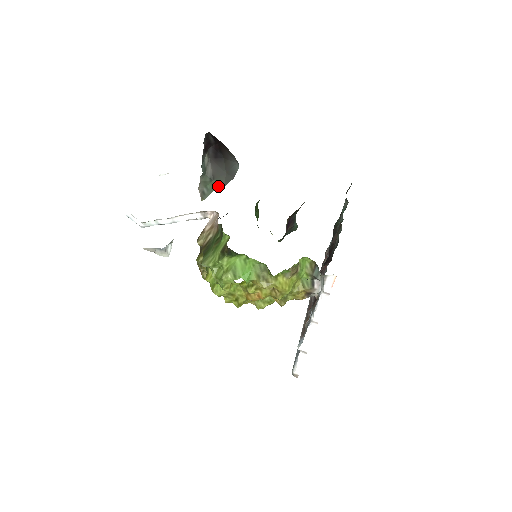
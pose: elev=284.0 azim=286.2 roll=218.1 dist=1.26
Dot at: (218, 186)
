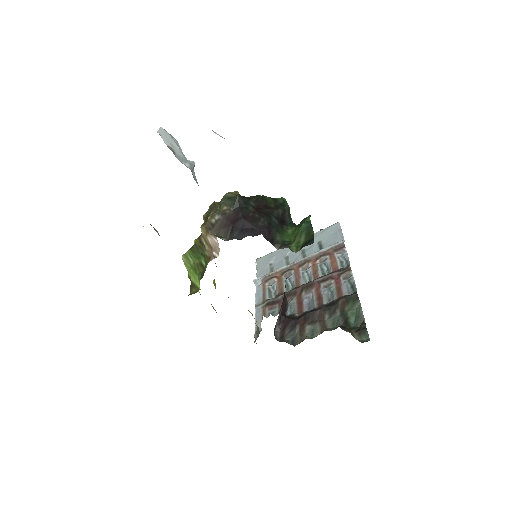
Dot at: occluded
